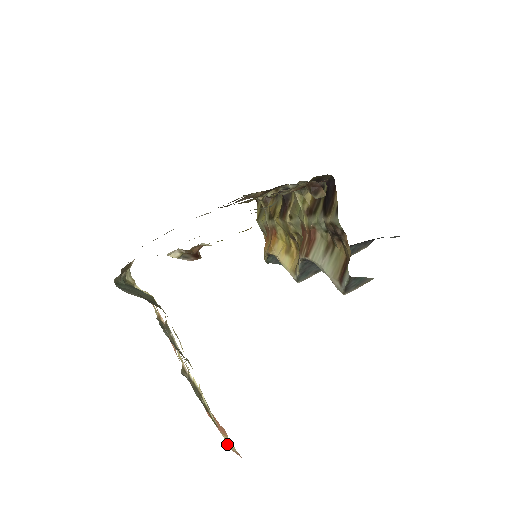
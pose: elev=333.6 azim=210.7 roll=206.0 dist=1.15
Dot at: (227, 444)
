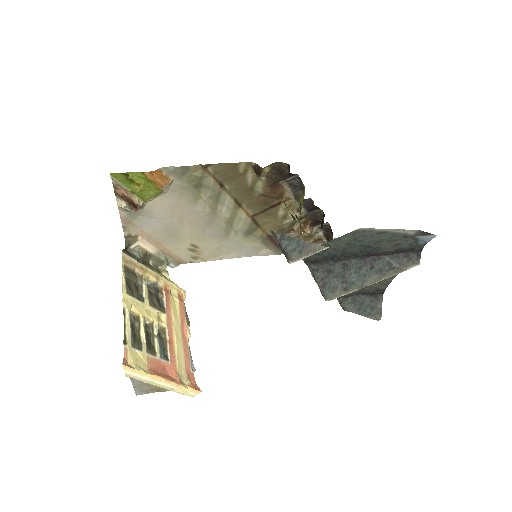
Dot at: (130, 361)
